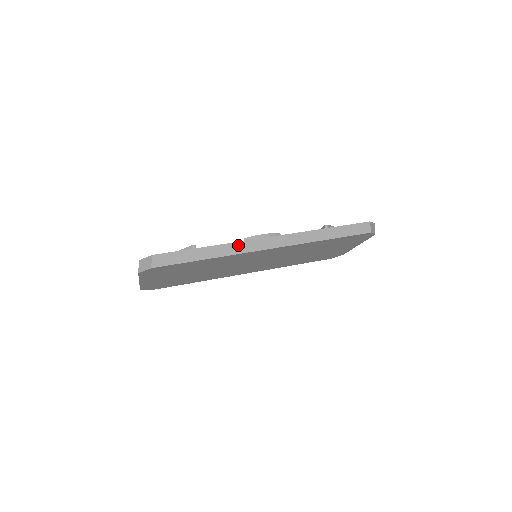
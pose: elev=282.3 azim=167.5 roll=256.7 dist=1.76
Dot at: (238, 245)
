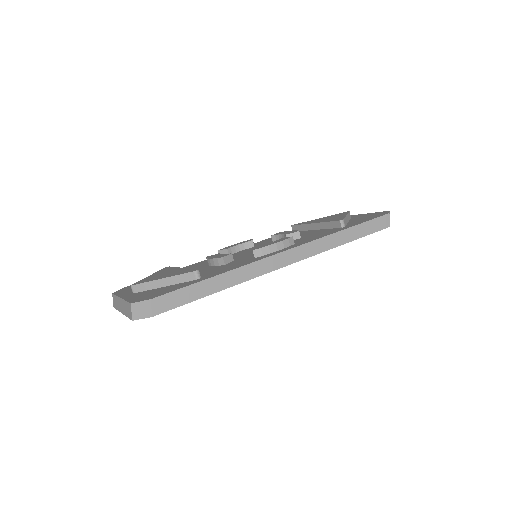
Dot at: (253, 267)
